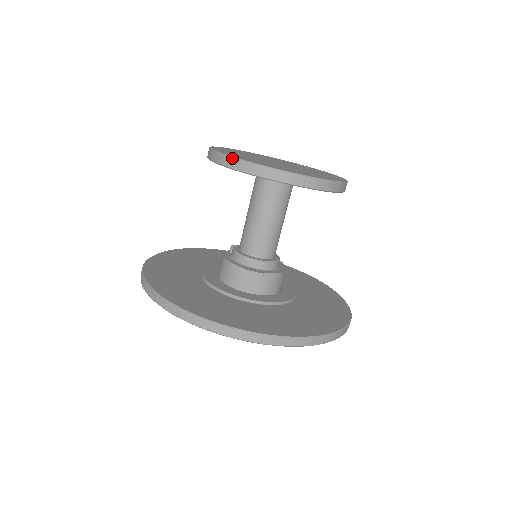
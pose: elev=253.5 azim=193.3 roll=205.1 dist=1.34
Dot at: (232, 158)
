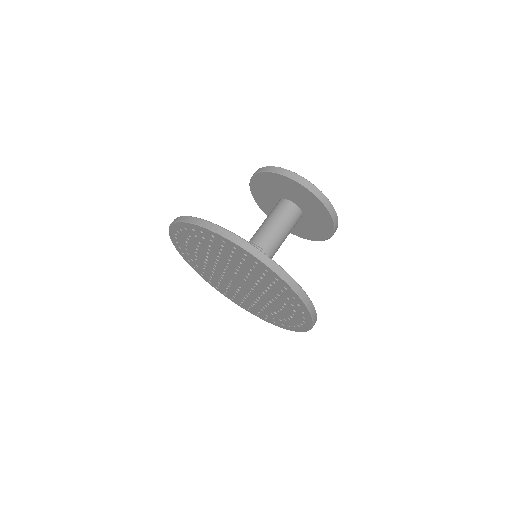
Dot at: occluded
